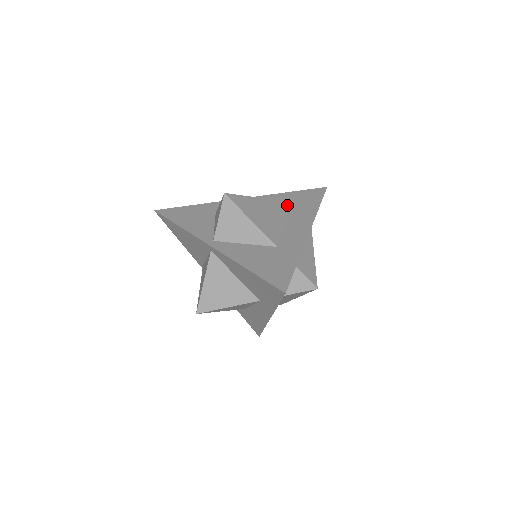
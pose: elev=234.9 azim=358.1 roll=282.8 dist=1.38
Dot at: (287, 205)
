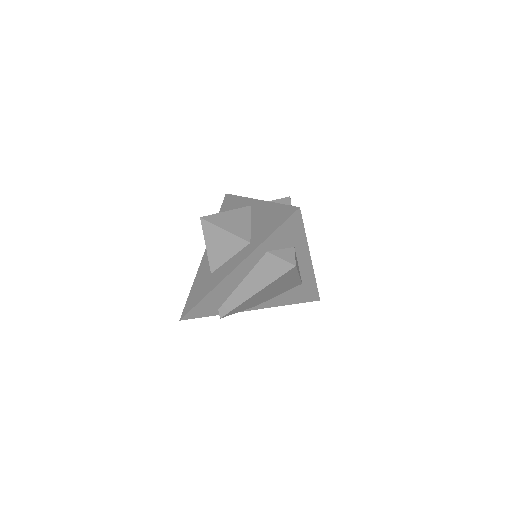
Dot at: occluded
